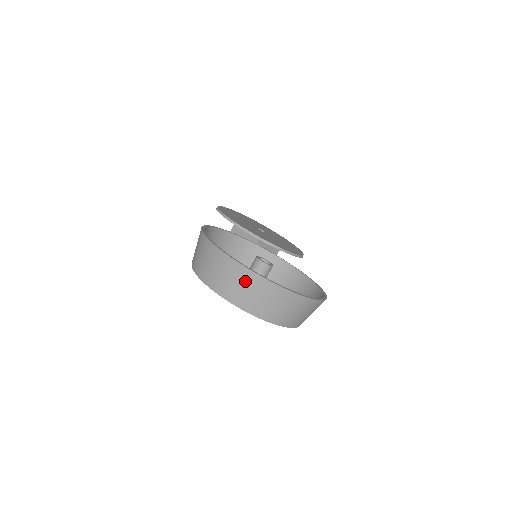
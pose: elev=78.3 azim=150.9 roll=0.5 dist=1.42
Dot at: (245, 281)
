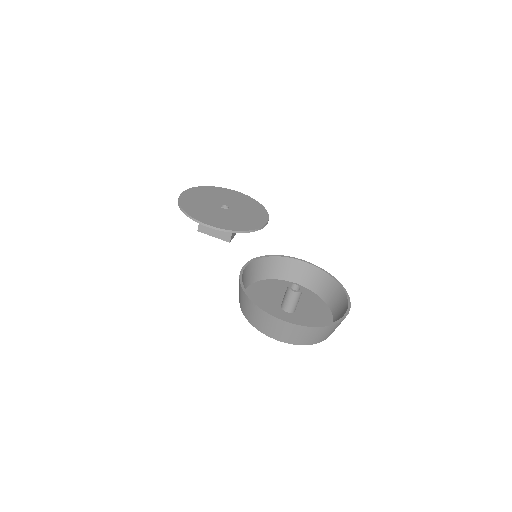
Dot at: (314, 333)
